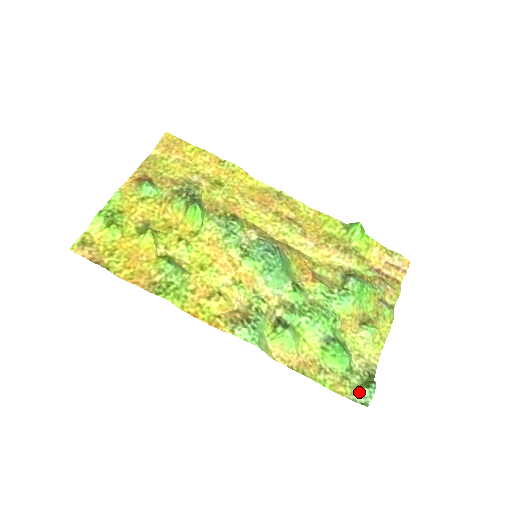
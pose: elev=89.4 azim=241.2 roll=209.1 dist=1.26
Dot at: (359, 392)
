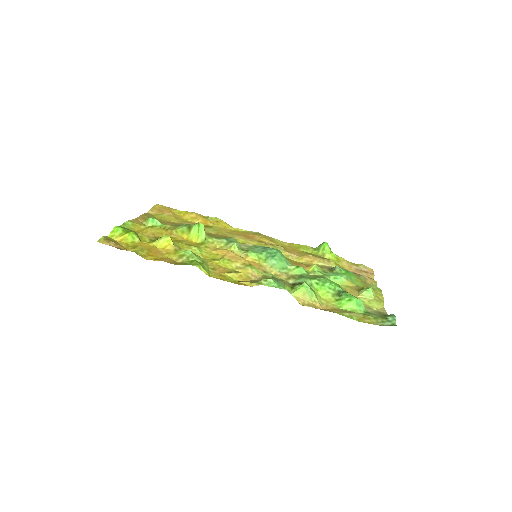
Dot at: (383, 319)
